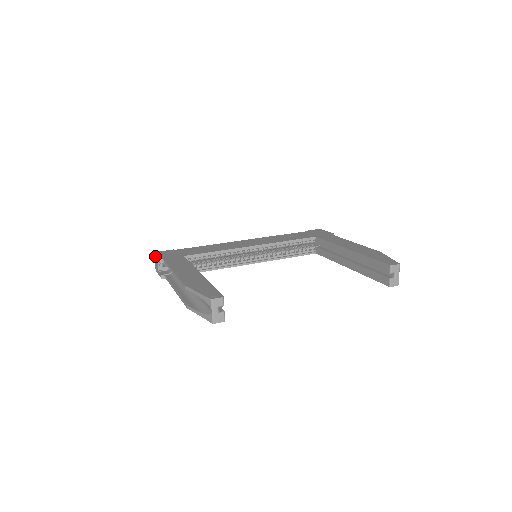
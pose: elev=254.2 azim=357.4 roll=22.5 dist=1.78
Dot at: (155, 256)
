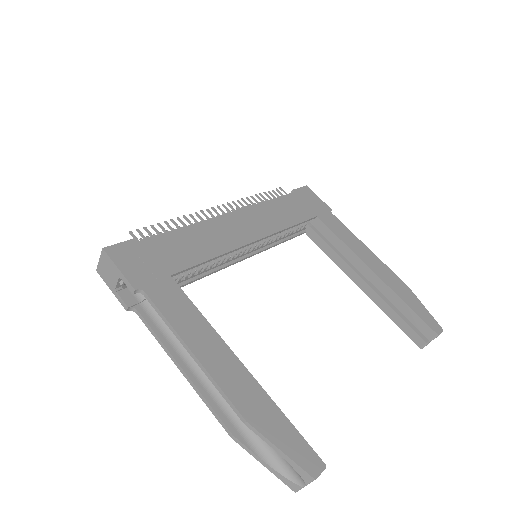
Dot at: (111, 262)
